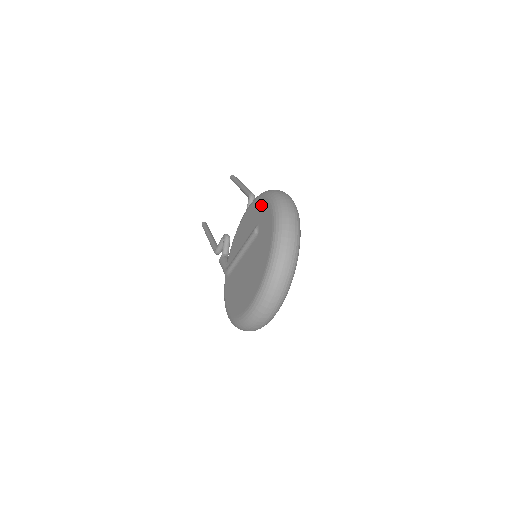
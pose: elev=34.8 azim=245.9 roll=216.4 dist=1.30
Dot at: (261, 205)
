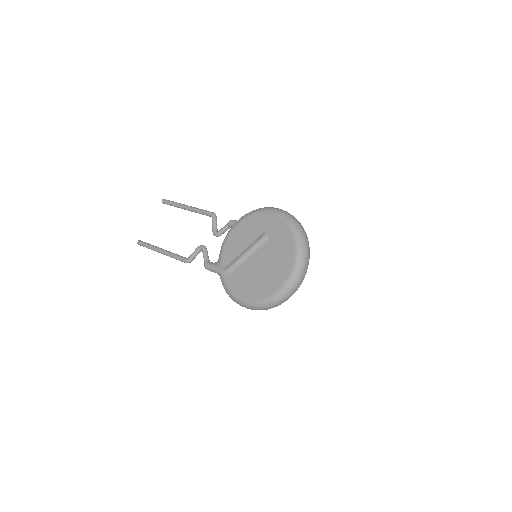
Dot at: (264, 218)
